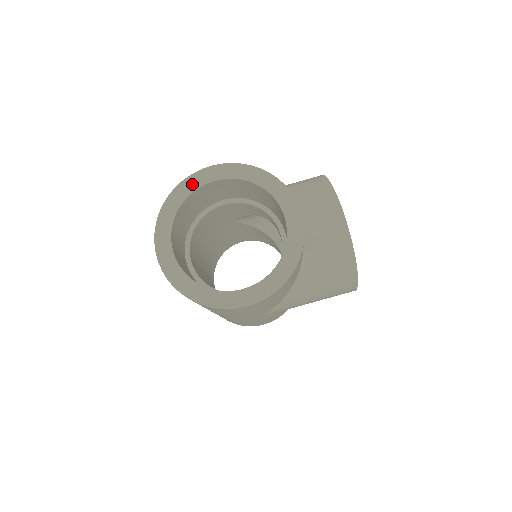
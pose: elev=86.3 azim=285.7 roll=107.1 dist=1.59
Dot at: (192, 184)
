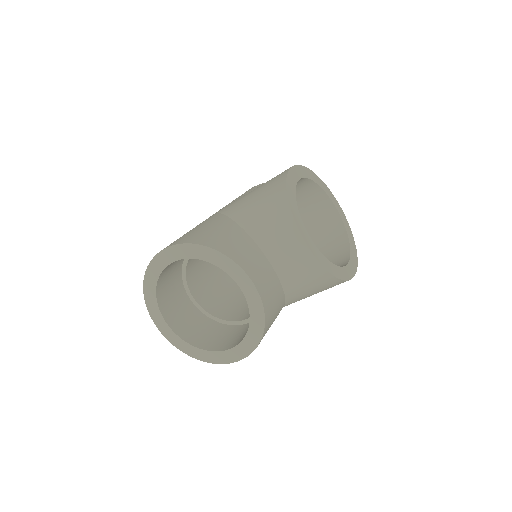
Dot at: (156, 268)
